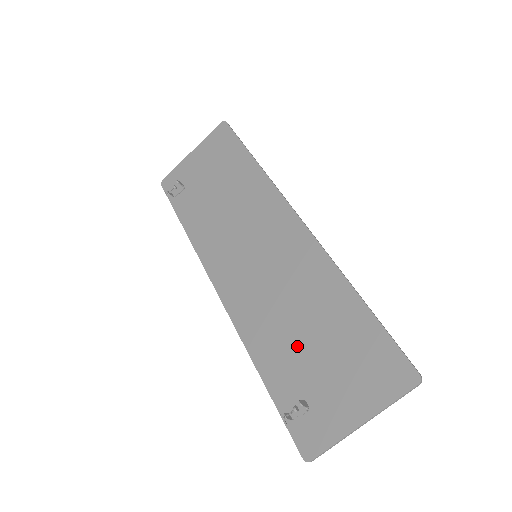
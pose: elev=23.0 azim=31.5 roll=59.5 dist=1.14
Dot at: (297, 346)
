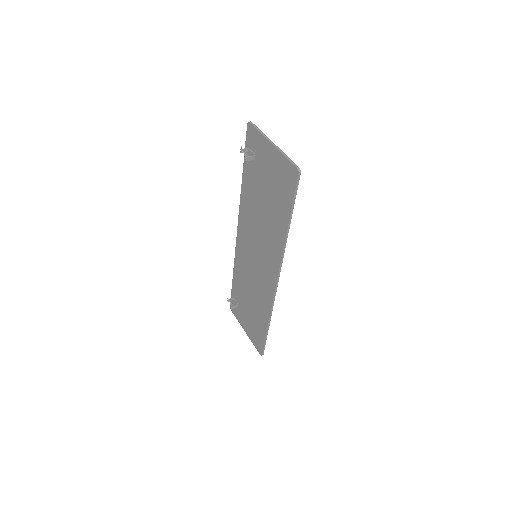
Dot at: (245, 297)
